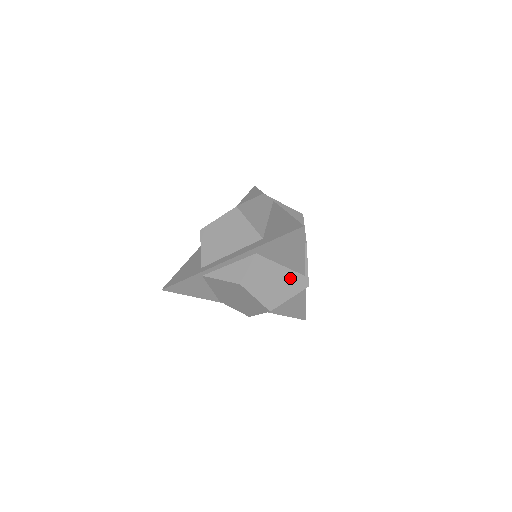
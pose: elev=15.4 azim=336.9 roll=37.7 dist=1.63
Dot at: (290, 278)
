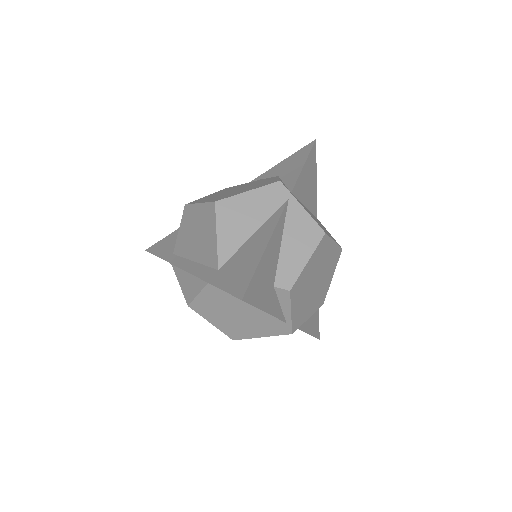
Dot at: (262, 319)
